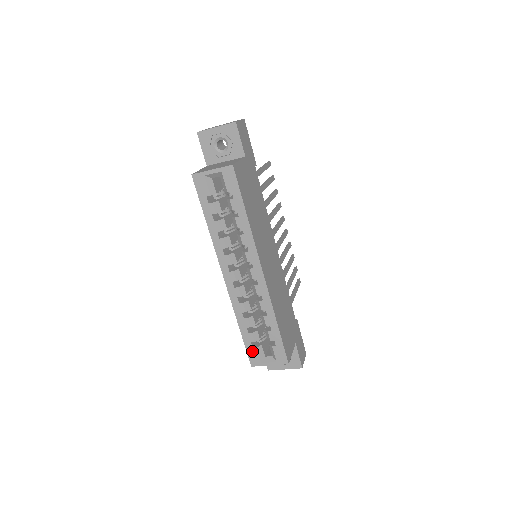
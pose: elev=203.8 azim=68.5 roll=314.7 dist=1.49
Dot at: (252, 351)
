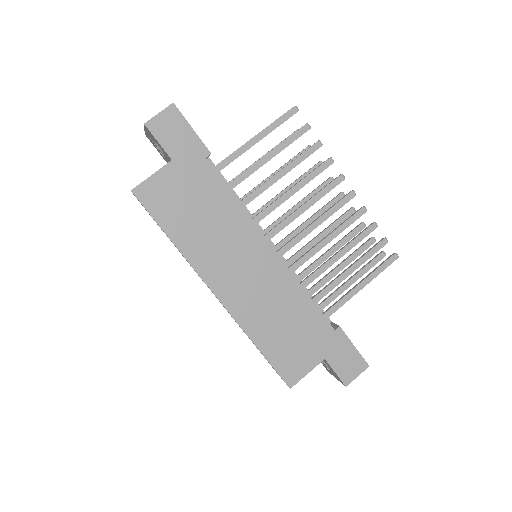
Dot at: occluded
